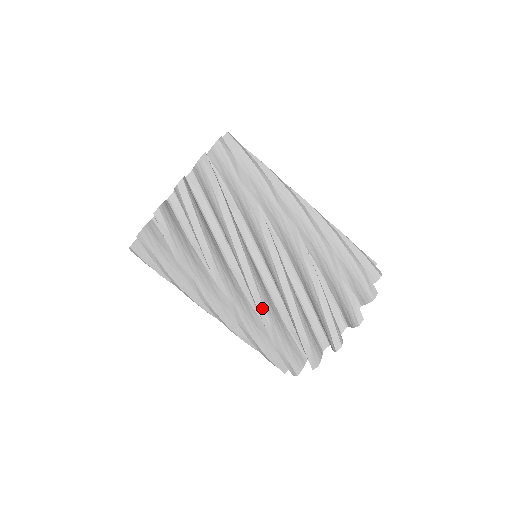
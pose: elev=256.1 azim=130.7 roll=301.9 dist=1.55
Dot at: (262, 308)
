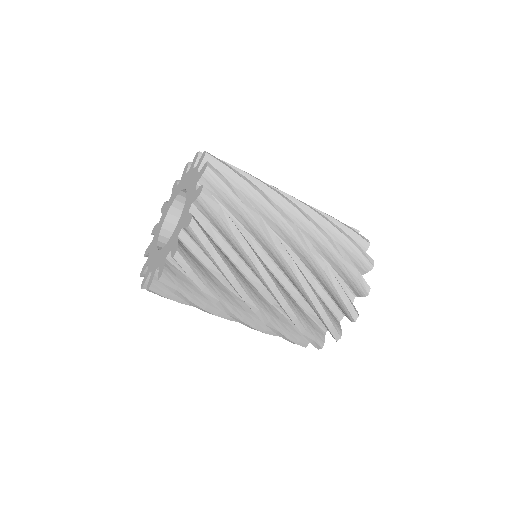
Dot at: (270, 324)
